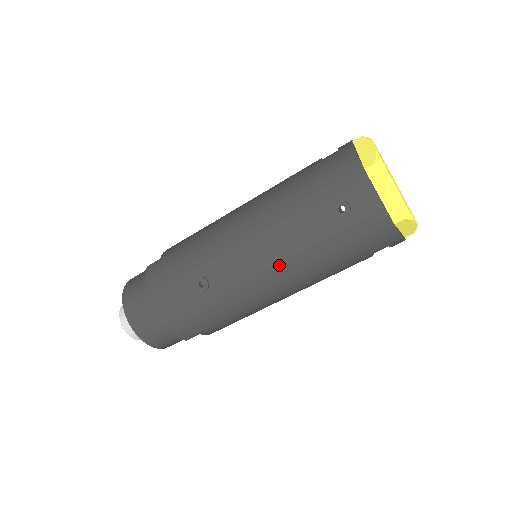
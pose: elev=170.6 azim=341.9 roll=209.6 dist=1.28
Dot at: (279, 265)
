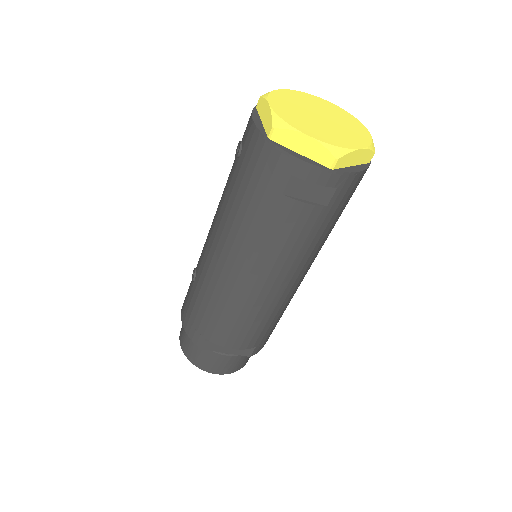
Dot at: (218, 231)
